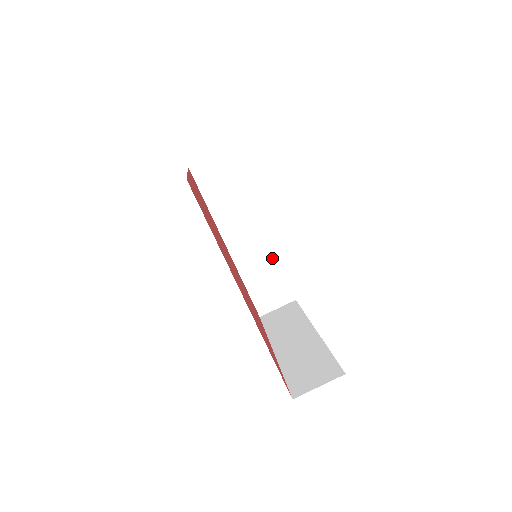
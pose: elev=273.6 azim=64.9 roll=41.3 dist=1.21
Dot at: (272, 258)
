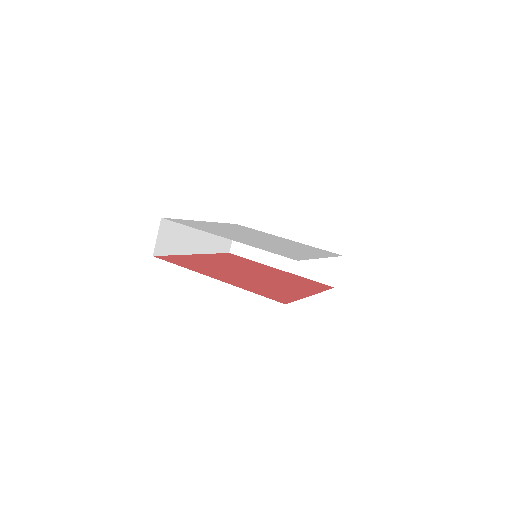
Dot at: occluded
